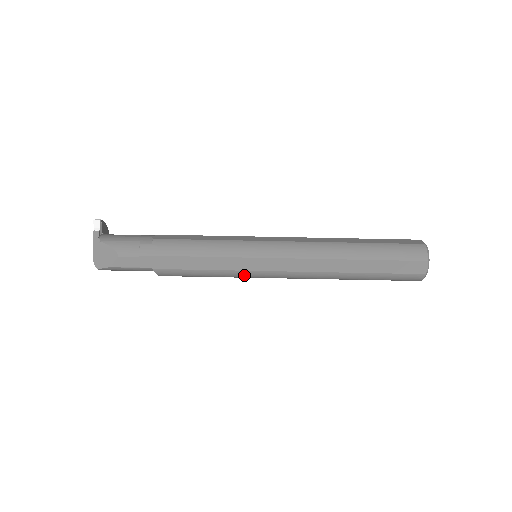
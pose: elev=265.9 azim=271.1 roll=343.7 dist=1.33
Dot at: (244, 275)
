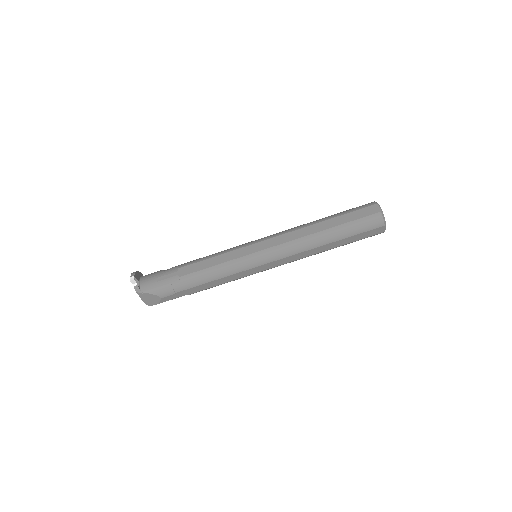
Dot at: occluded
